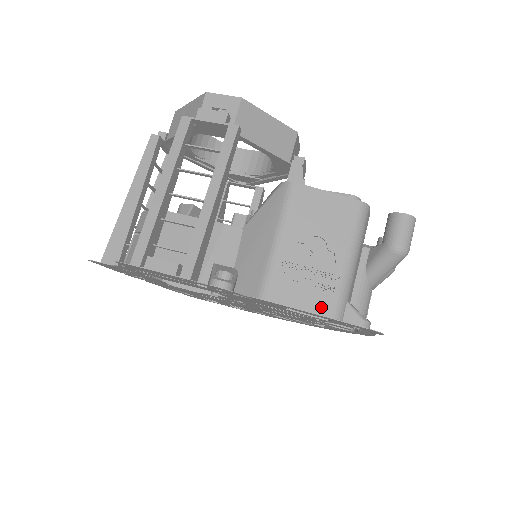
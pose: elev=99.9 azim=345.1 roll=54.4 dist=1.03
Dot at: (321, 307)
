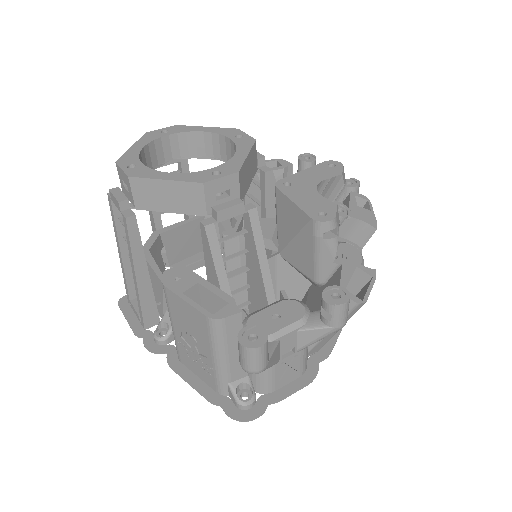
Dot at: (209, 382)
